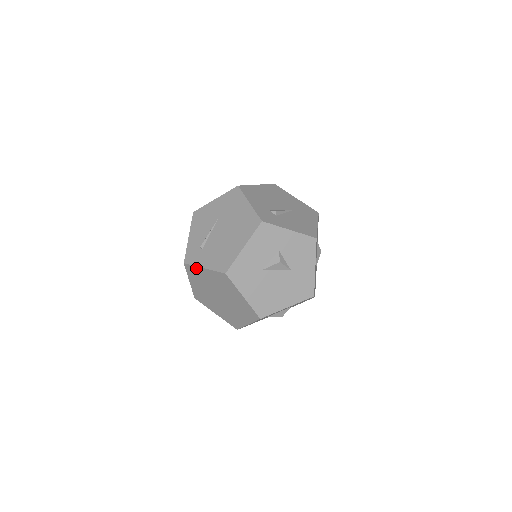
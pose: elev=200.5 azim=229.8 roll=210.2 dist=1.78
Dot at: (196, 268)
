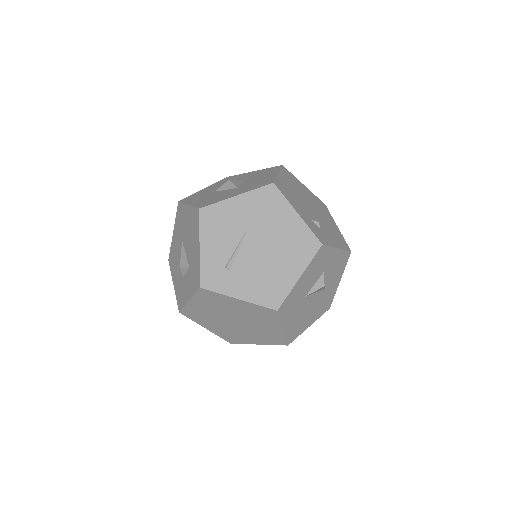
Dot at: (222, 296)
